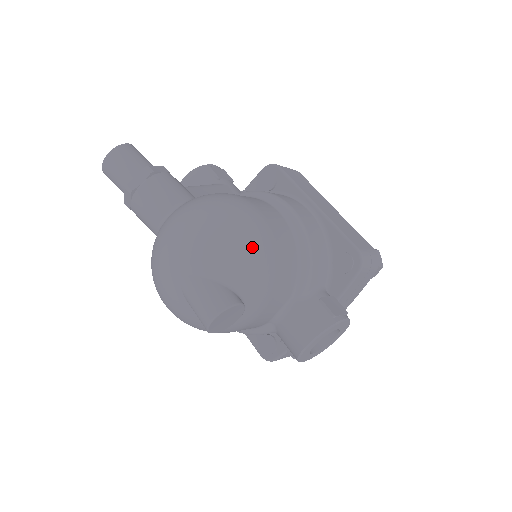
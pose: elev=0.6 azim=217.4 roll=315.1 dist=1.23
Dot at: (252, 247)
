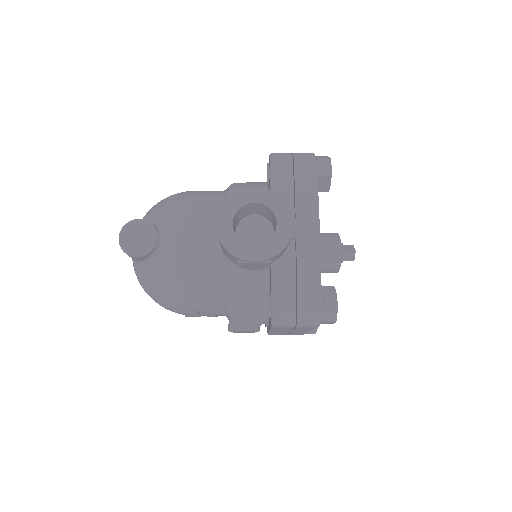
Dot at: (166, 198)
